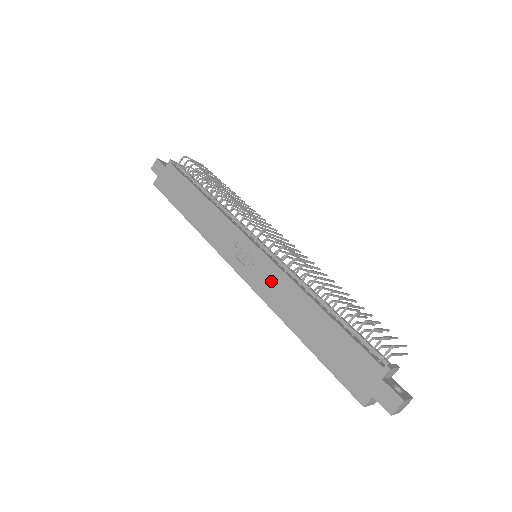
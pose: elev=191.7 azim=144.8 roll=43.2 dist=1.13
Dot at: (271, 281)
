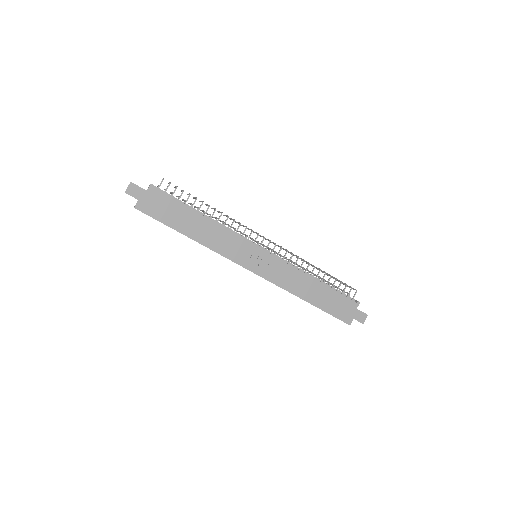
Dot at: (282, 273)
